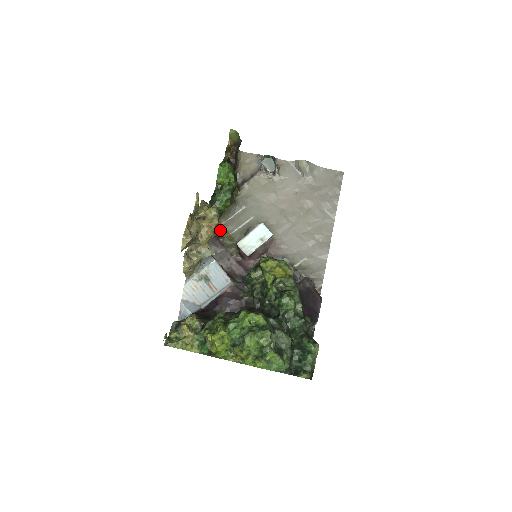
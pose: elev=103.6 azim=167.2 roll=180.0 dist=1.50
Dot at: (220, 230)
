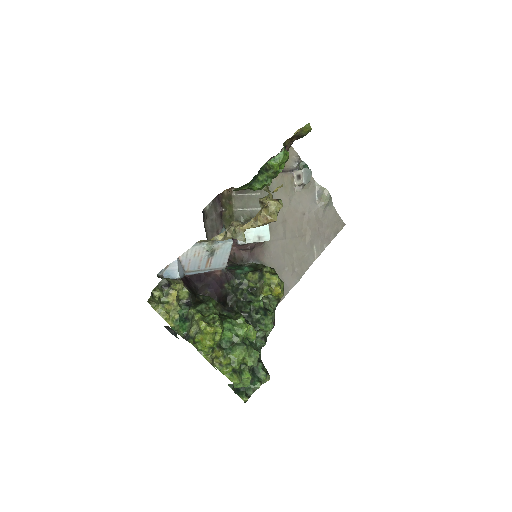
Dot at: (227, 199)
